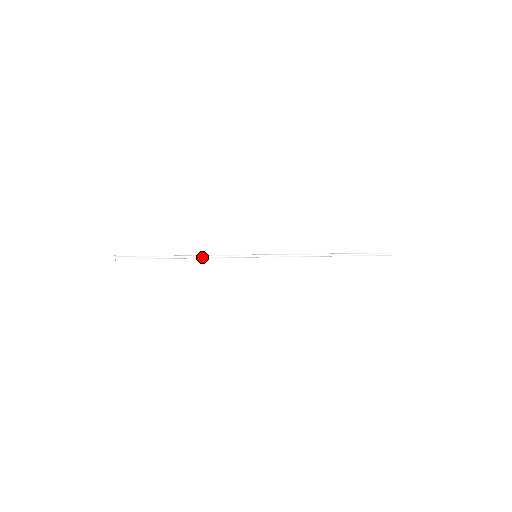
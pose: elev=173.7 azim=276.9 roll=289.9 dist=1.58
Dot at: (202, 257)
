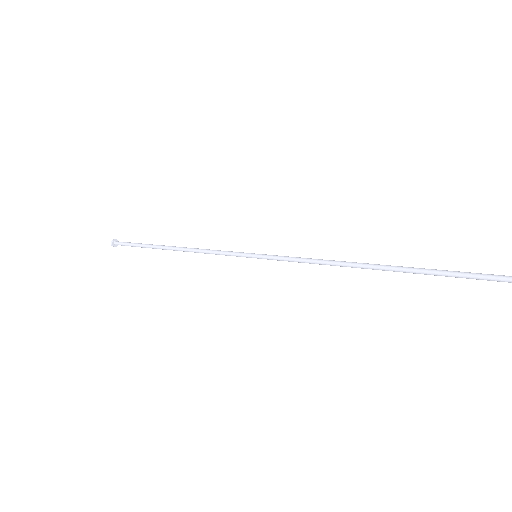
Dot at: (192, 251)
